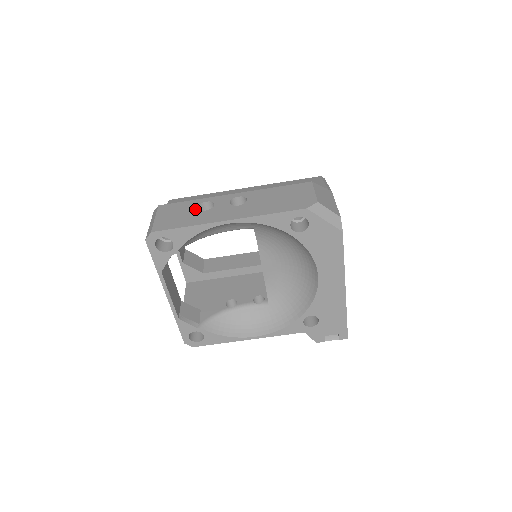
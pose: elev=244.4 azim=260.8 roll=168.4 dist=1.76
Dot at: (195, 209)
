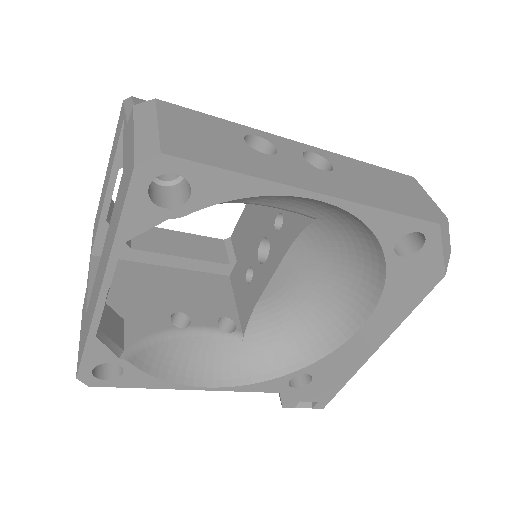
Dot at: (243, 141)
